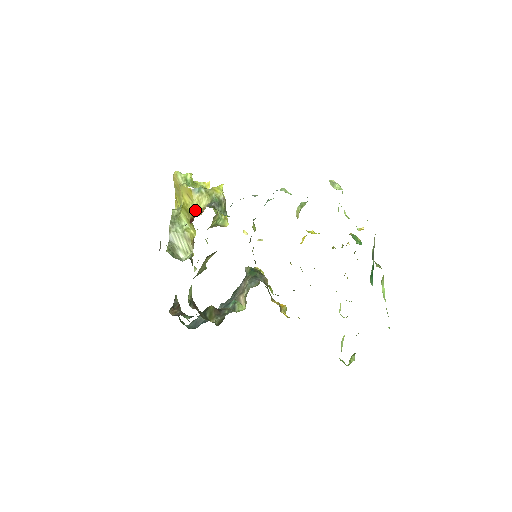
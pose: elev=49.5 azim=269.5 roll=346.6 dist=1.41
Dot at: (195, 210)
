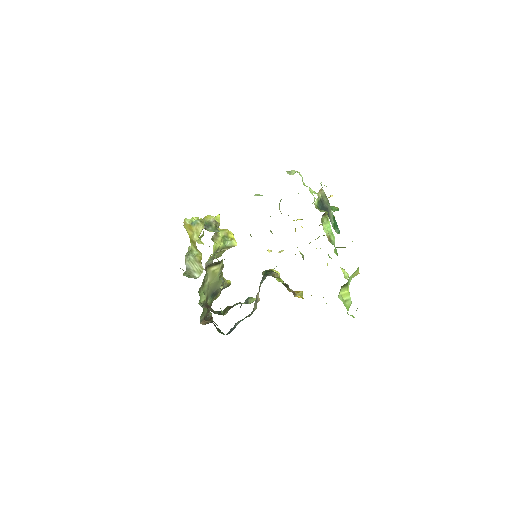
Dot at: (196, 238)
